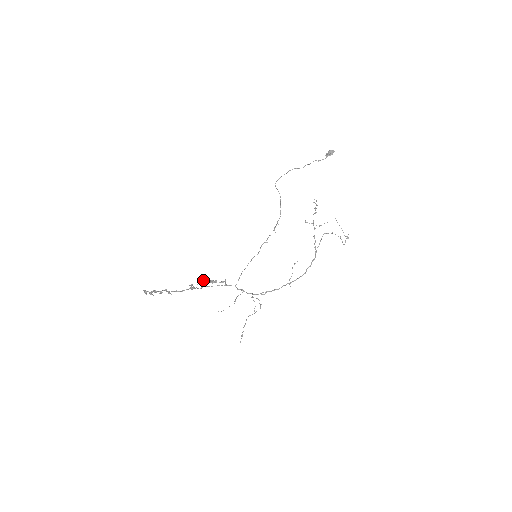
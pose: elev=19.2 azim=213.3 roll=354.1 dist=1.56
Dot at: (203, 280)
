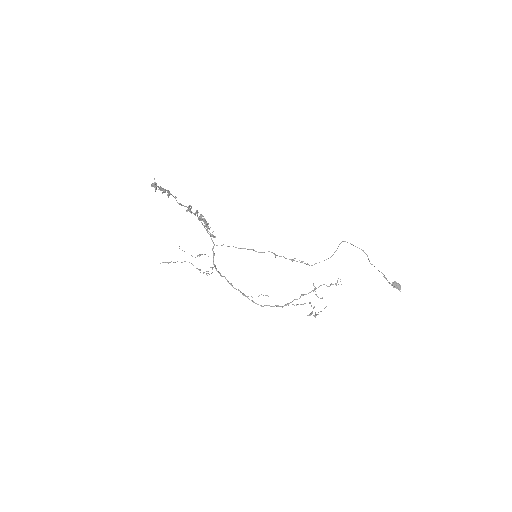
Dot at: (203, 216)
